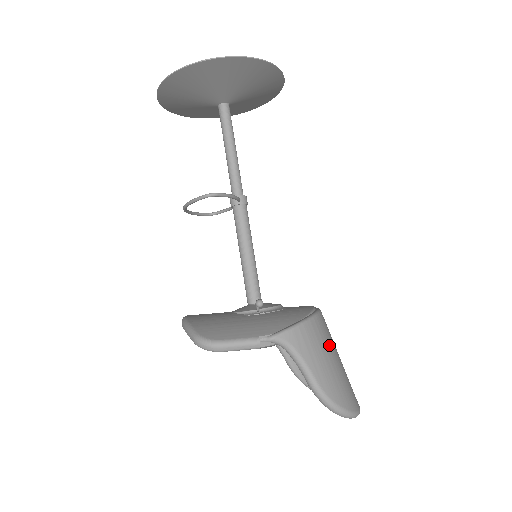
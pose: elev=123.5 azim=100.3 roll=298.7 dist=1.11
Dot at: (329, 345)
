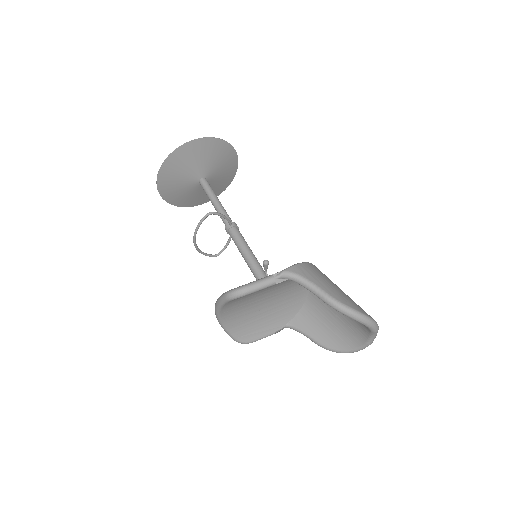
Dot at: (330, 280)
